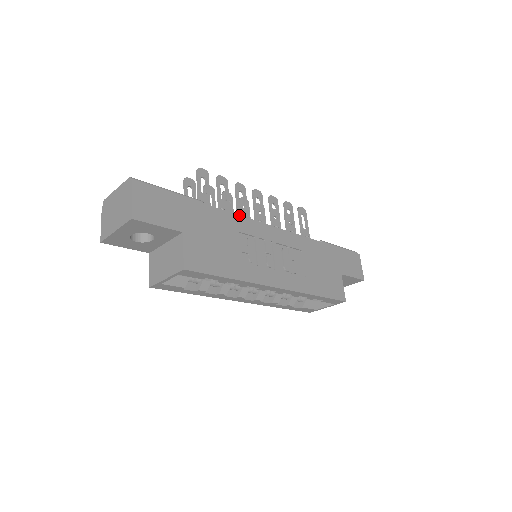
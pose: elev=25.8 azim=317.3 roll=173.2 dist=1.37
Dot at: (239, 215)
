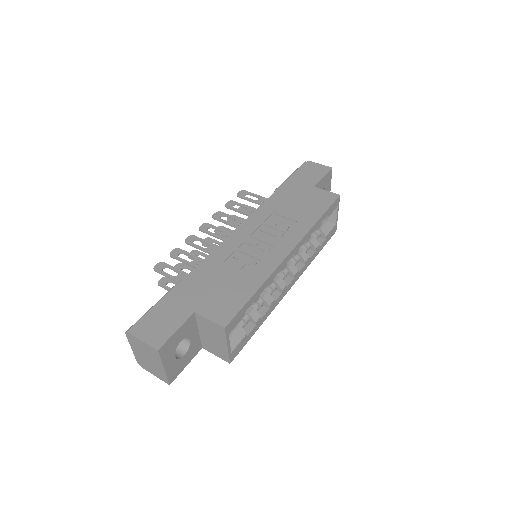
Dot at: (210, 254)
